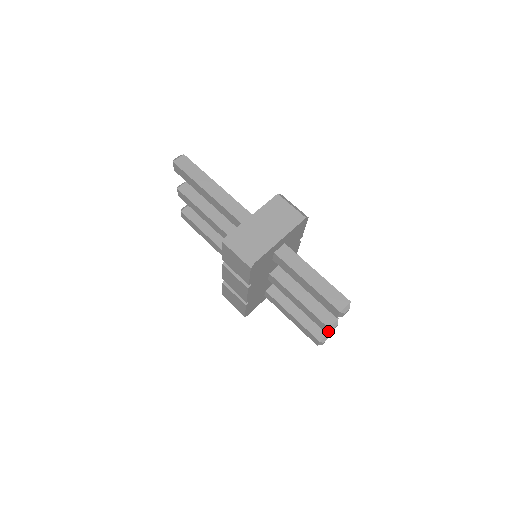
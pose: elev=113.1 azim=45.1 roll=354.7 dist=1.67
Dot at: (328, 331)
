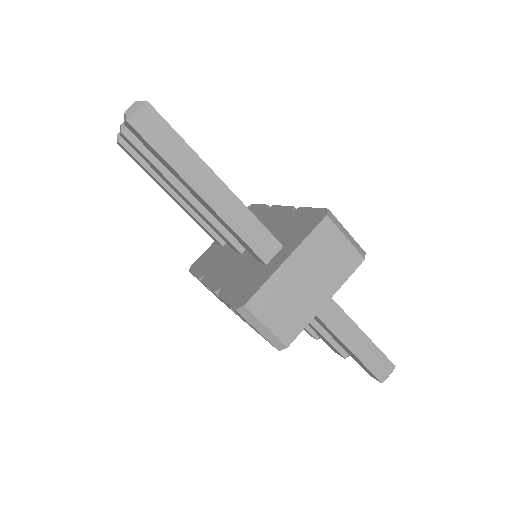
Dot at: occluded
